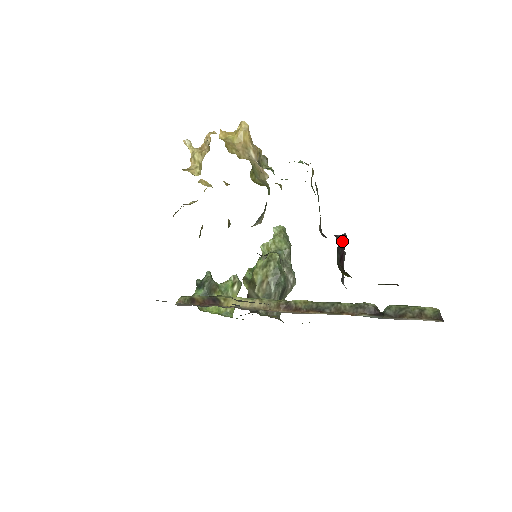
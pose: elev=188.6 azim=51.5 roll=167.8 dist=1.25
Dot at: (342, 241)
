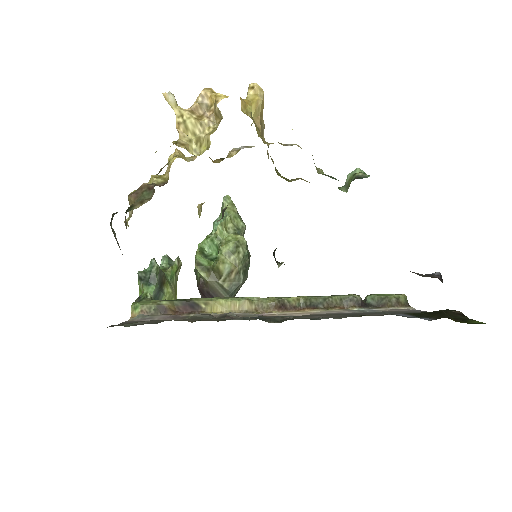
Dot at: occluded
